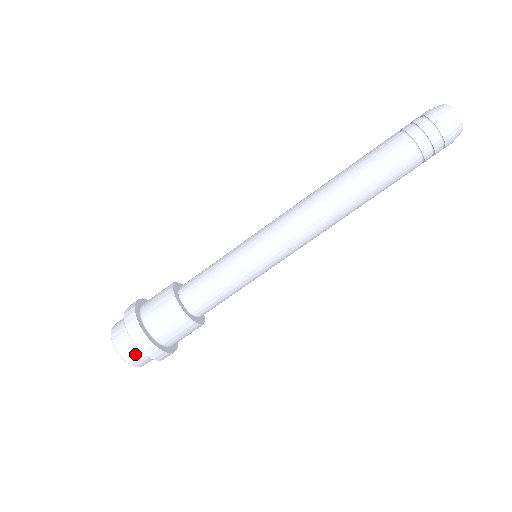
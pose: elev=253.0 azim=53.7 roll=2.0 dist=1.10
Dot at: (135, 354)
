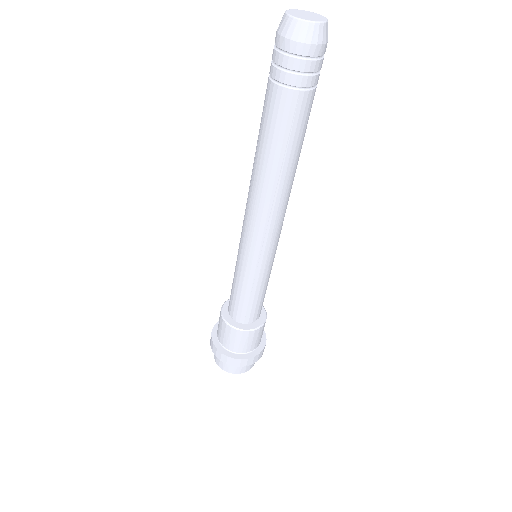
Dot at: (238, 367)
